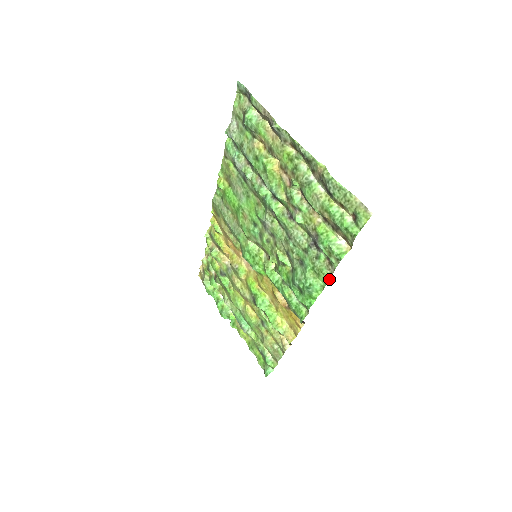
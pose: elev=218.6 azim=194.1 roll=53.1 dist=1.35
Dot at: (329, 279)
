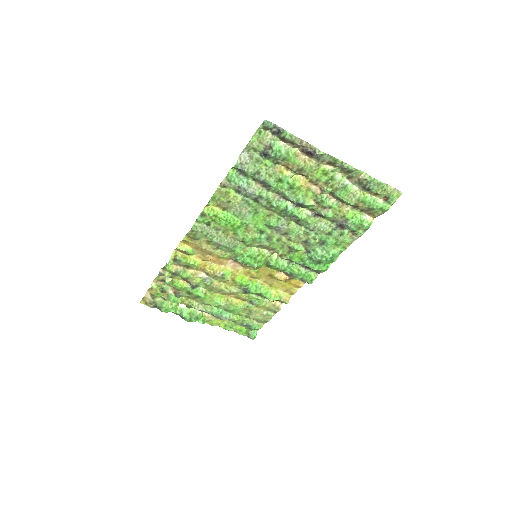
Dot at: (350, 244)
